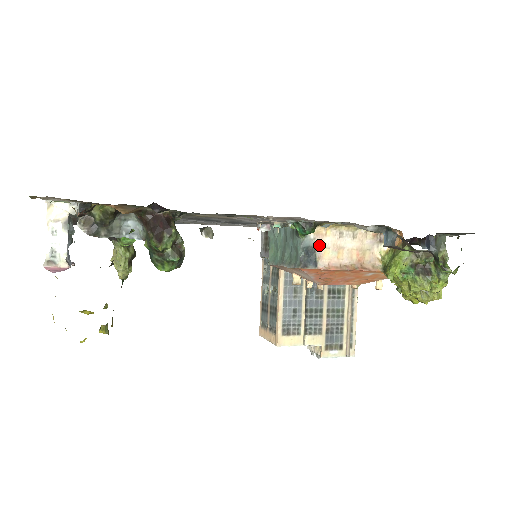
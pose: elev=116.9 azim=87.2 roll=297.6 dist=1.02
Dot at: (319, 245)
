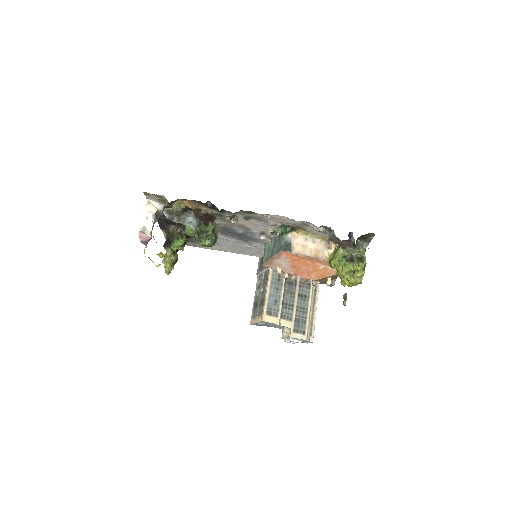
Dot at: (293, 242)
